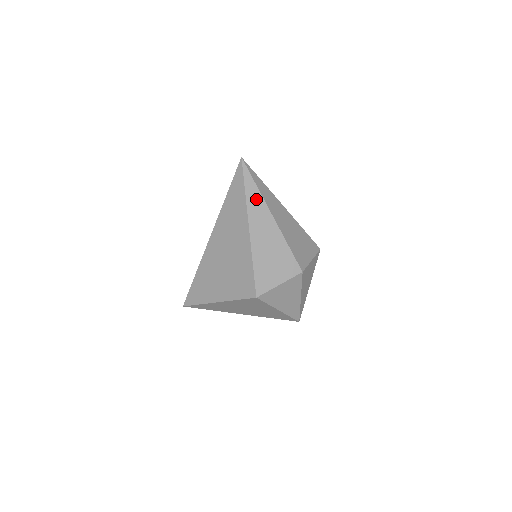
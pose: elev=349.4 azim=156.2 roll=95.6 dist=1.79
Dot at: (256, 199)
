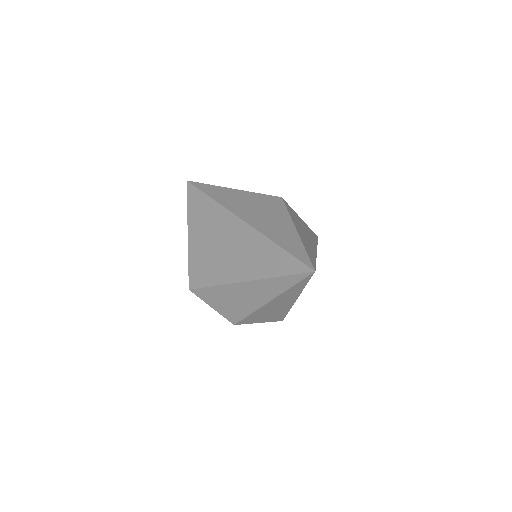
Dot at: (277, 287)
